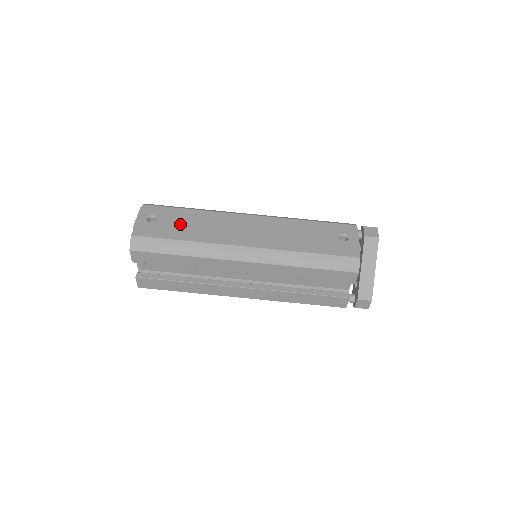
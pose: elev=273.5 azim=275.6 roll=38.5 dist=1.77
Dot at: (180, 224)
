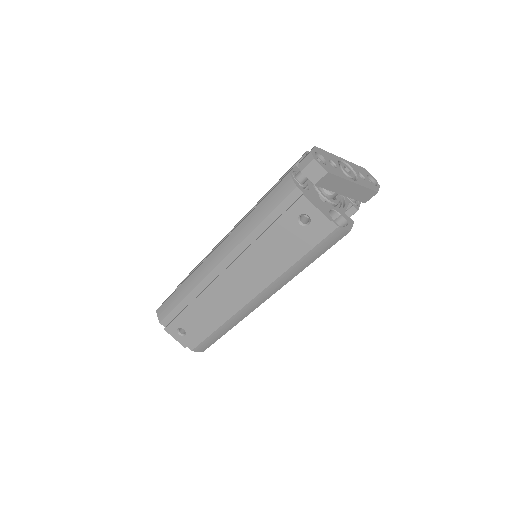
Dot at: (199, 321)
